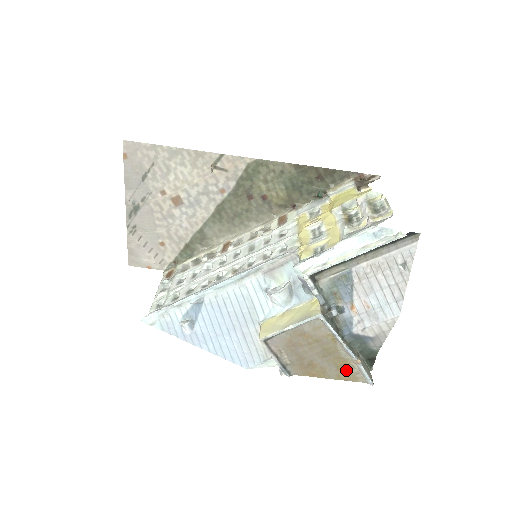
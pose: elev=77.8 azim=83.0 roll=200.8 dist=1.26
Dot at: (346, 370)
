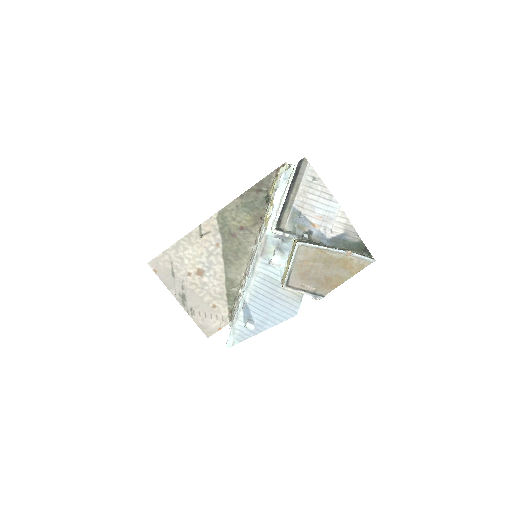
Dot at: (350, 265)
